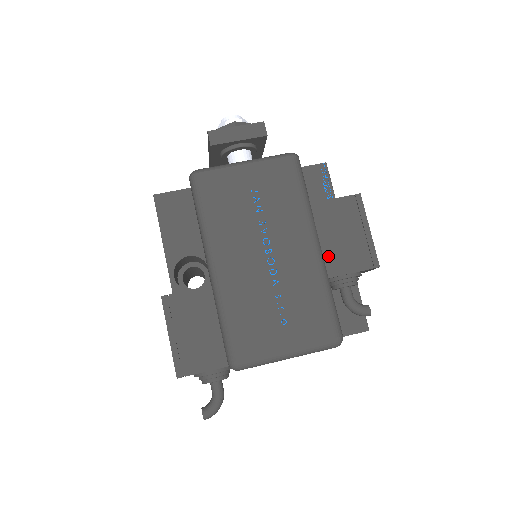
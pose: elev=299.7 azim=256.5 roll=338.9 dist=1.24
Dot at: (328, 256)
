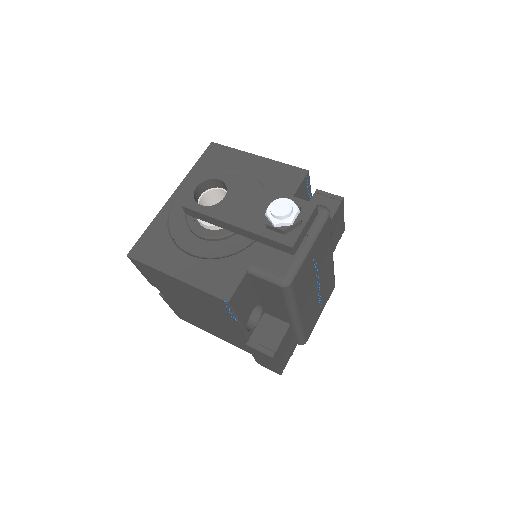
Dot at: occluded
